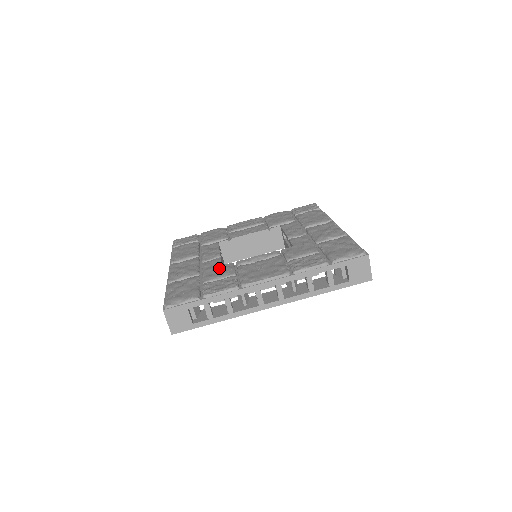
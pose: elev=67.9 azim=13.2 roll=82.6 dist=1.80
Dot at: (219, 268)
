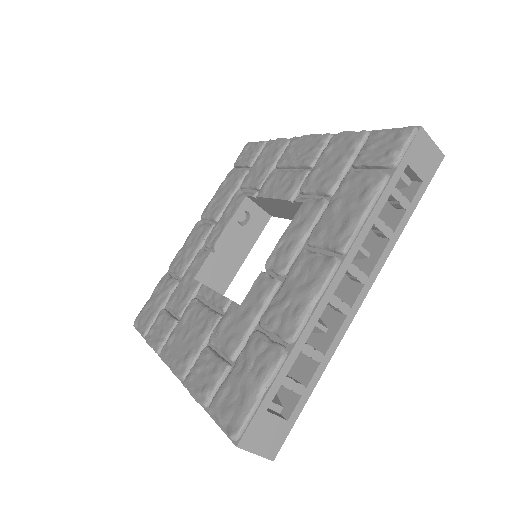
Dot at: (188, 284)
